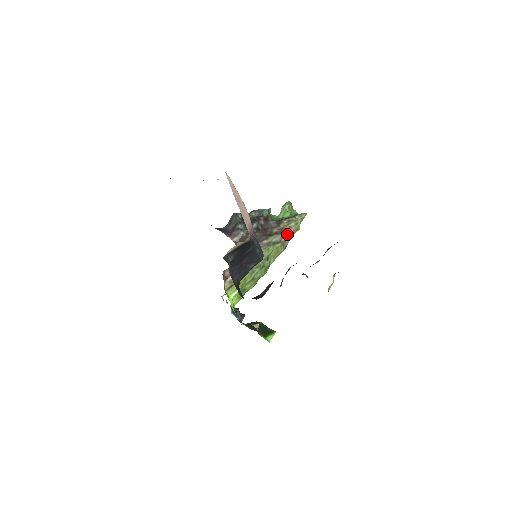
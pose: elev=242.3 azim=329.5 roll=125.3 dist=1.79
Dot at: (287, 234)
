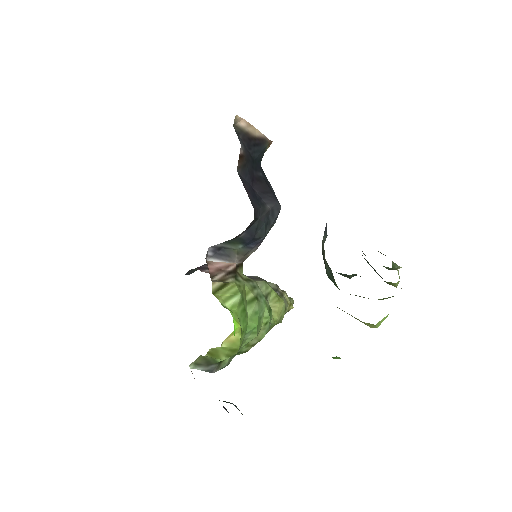
Dot at: occluded
